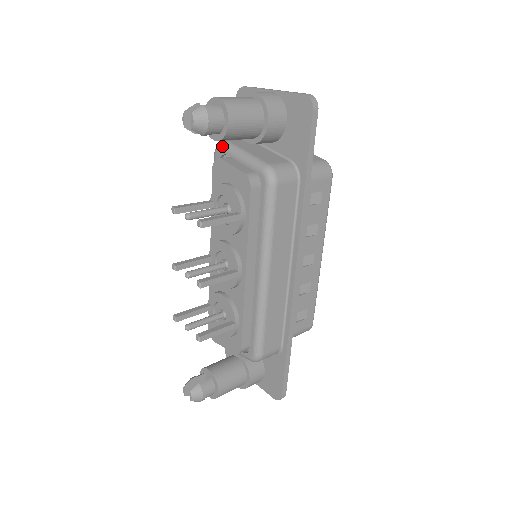
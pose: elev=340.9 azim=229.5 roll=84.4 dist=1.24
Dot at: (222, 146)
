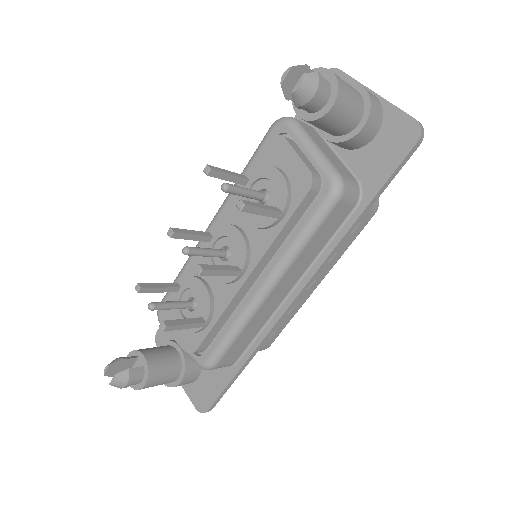
Dot at: (289, 123)
